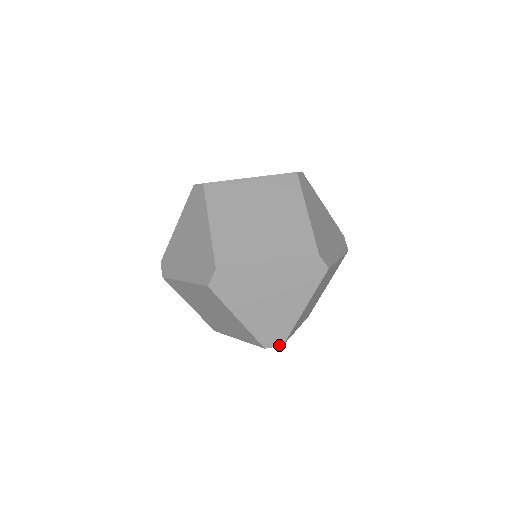
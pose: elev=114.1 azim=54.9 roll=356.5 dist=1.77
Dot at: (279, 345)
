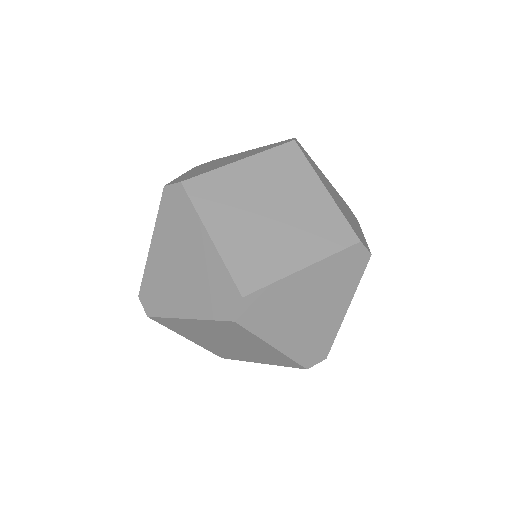
Dot at: (322, 360)
